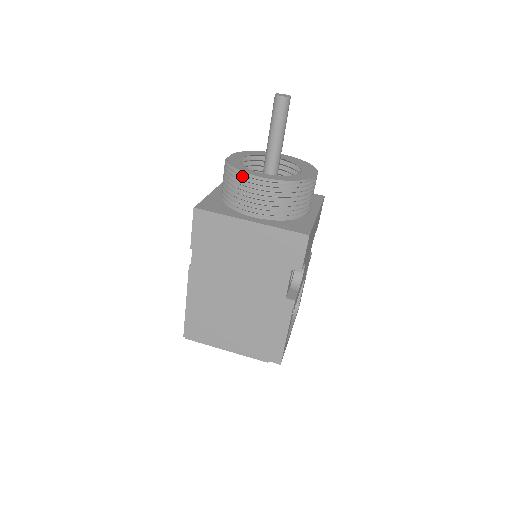
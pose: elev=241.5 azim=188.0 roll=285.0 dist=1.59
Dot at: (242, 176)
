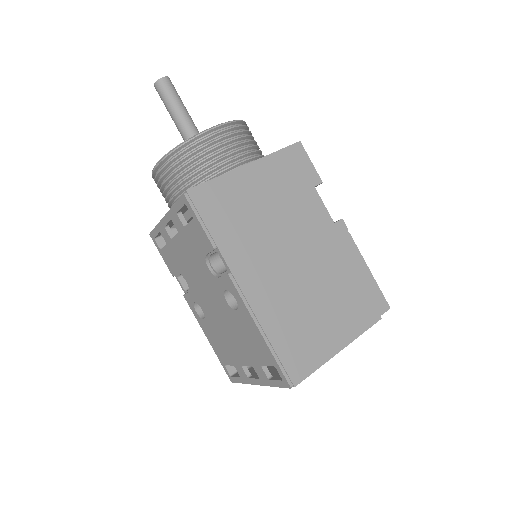
Dot at: (198, 140)
